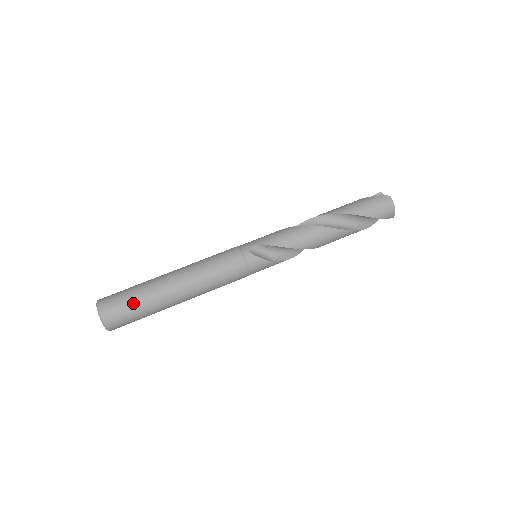
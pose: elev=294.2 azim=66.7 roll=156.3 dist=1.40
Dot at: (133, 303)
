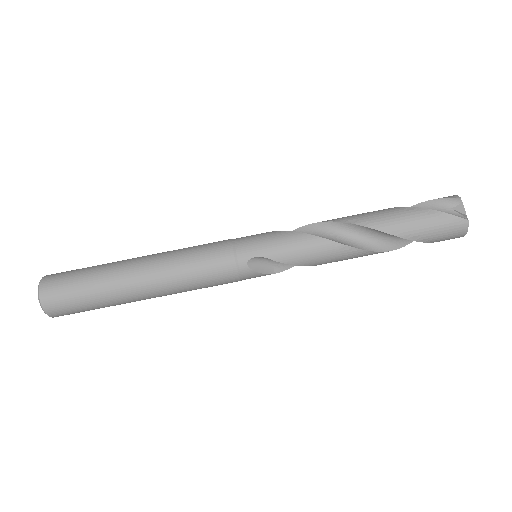
Dot at: (86, 304)
